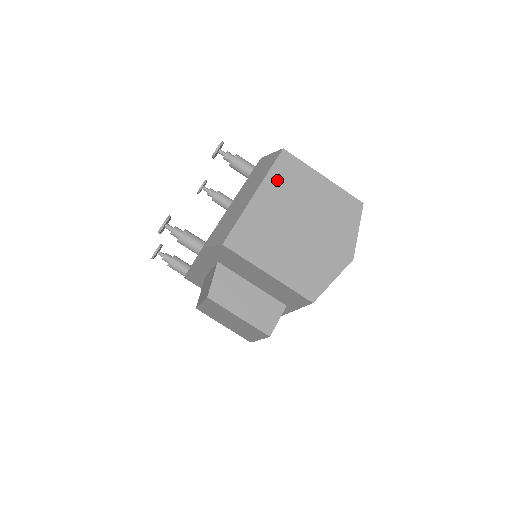
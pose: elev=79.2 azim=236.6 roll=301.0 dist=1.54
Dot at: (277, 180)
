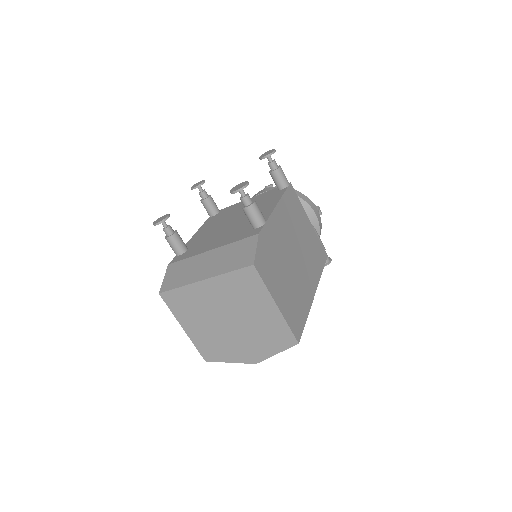
Dot at: (230, 283)
